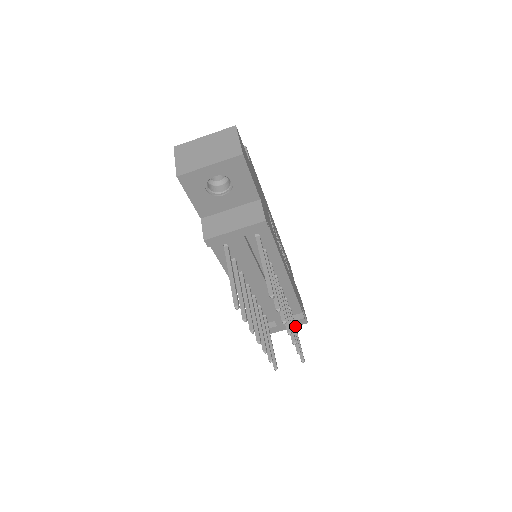
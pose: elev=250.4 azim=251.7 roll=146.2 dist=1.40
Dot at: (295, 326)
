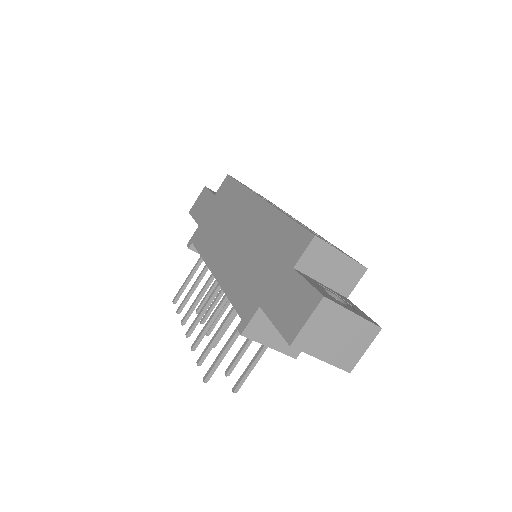
Dot at: occluded
